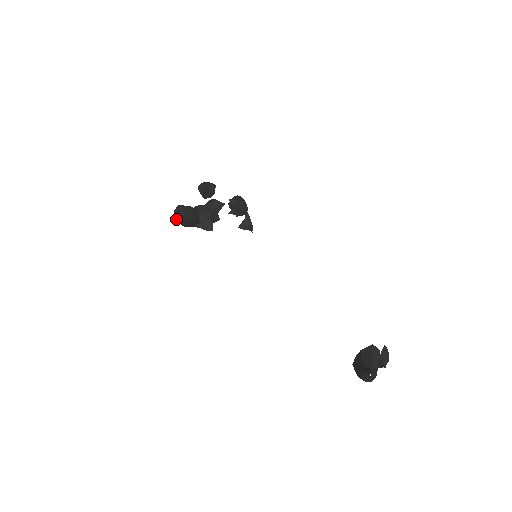
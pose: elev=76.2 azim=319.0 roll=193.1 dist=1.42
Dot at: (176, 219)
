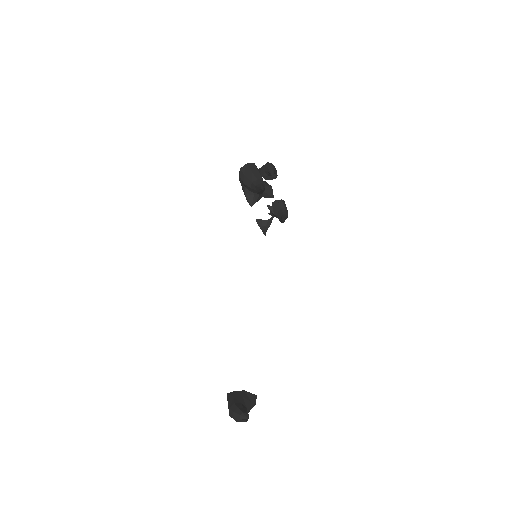
Dot at: (243, 170)
